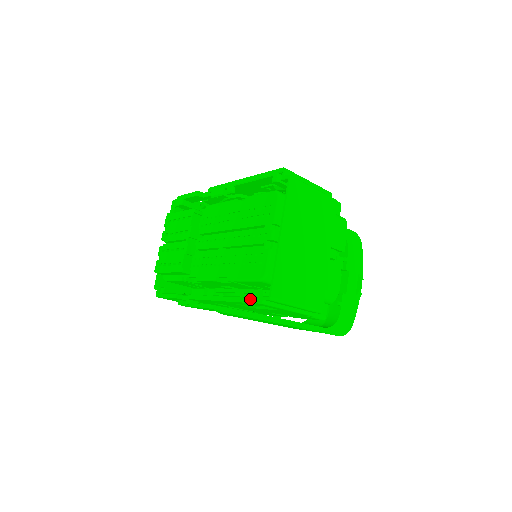
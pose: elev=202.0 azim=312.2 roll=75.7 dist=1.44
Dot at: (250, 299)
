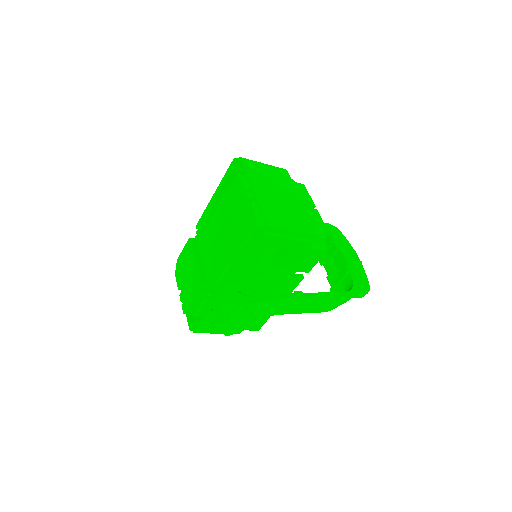
Dot at: (256, 242)
